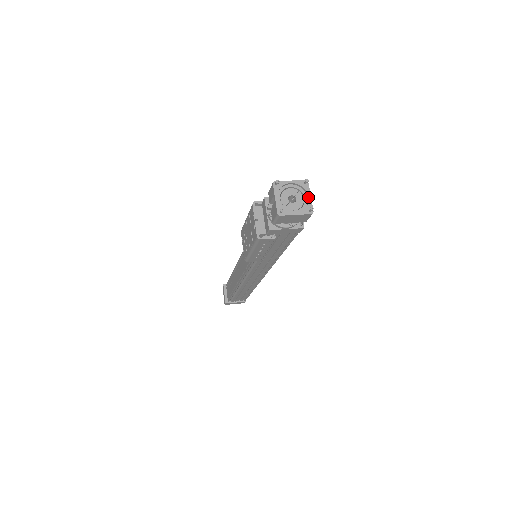
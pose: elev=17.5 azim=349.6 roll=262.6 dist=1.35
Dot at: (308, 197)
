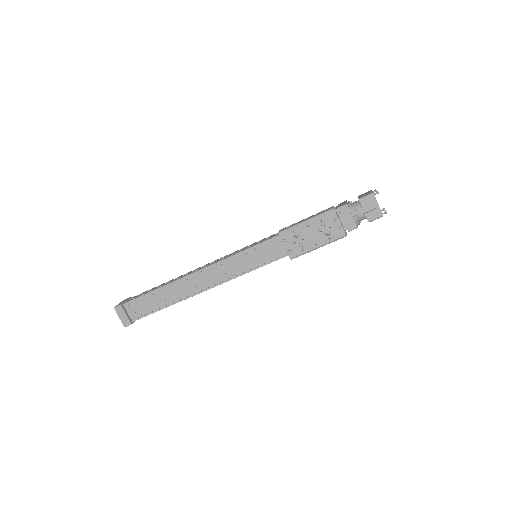
Dot at: occluded
